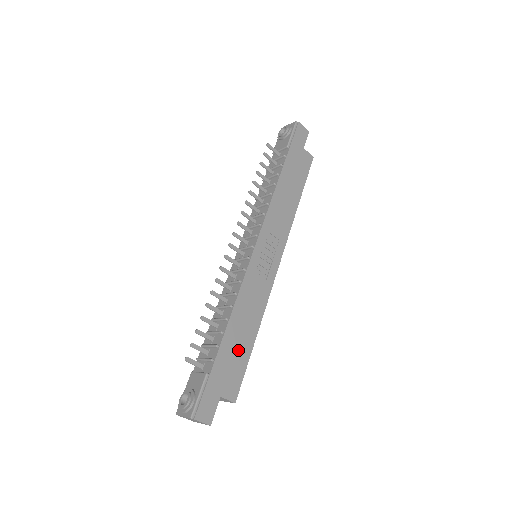
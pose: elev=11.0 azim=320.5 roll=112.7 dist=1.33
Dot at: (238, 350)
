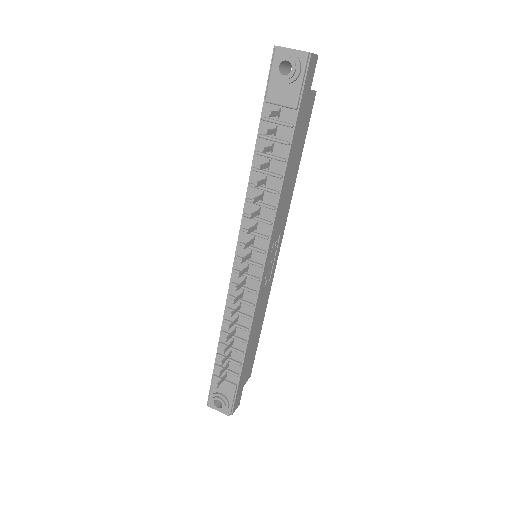
Dot at: (252, 350)
